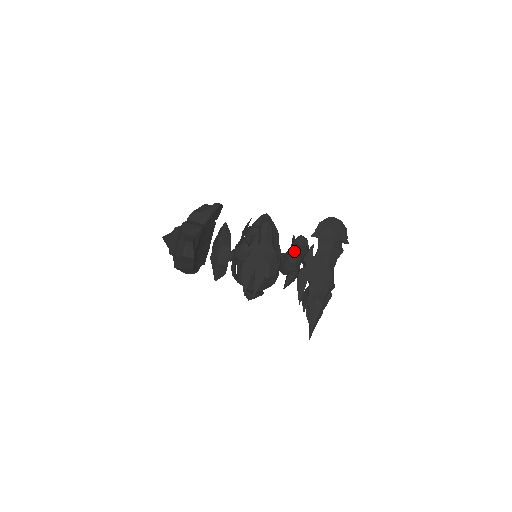
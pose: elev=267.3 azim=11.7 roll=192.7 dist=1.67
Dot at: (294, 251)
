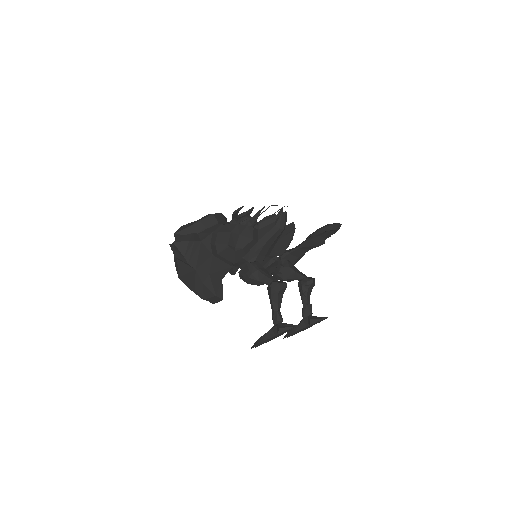
Dot at: (296, 279)
